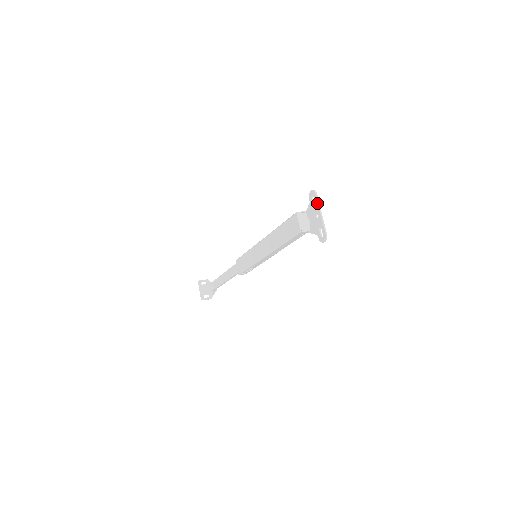
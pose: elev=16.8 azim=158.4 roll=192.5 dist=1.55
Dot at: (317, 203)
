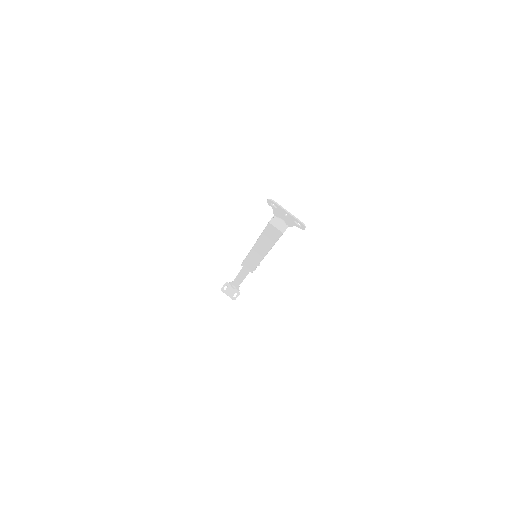
Dot at: (279, 207)
